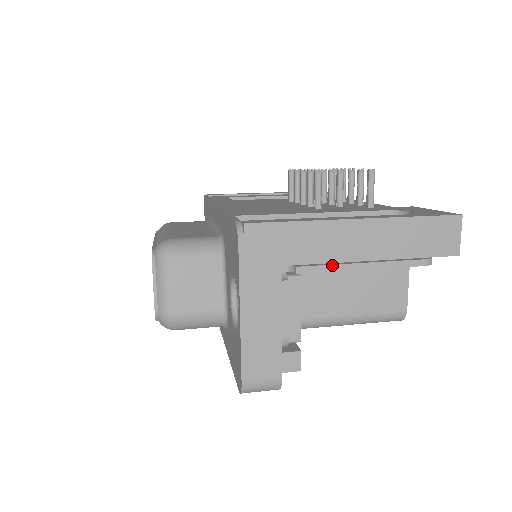
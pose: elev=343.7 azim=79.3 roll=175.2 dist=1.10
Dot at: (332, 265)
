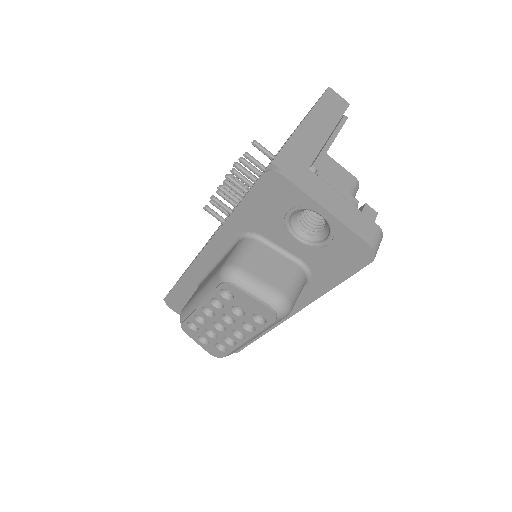
Dot at: (323, 150)
